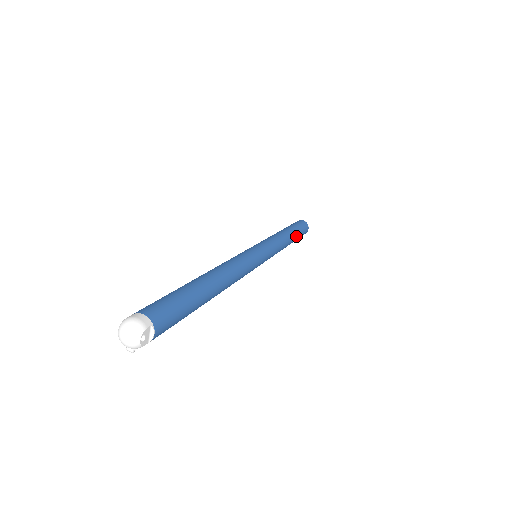
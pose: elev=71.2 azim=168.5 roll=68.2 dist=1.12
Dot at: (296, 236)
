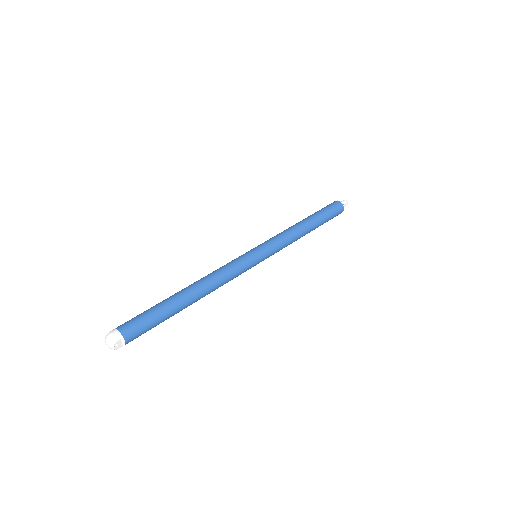
Dot at: (318, 224)
